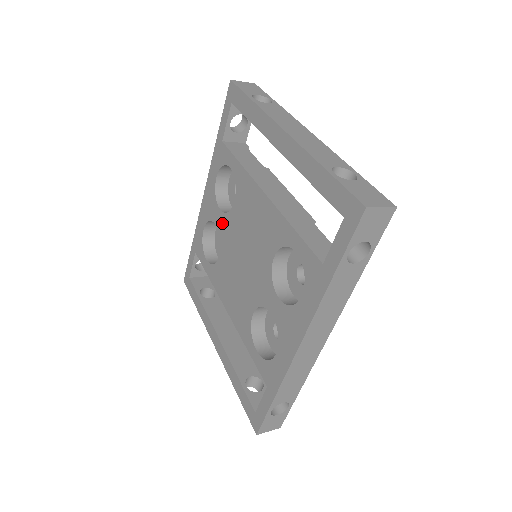
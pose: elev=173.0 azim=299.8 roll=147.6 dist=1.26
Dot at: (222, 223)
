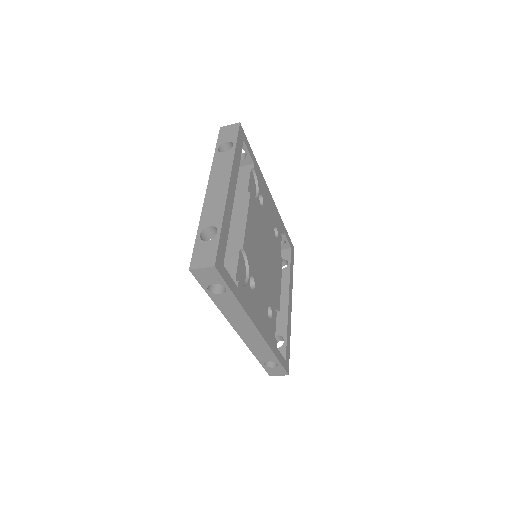
Dot at: occluded
